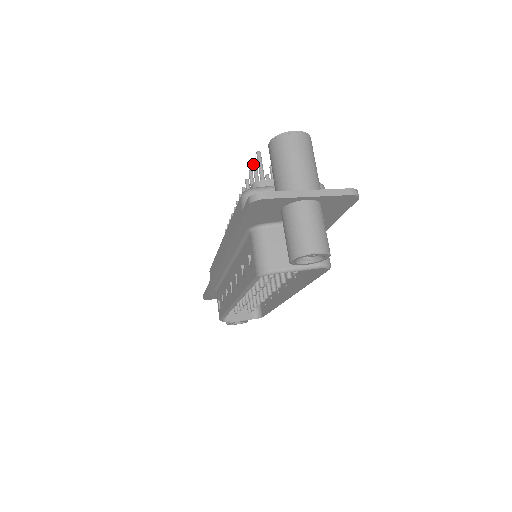
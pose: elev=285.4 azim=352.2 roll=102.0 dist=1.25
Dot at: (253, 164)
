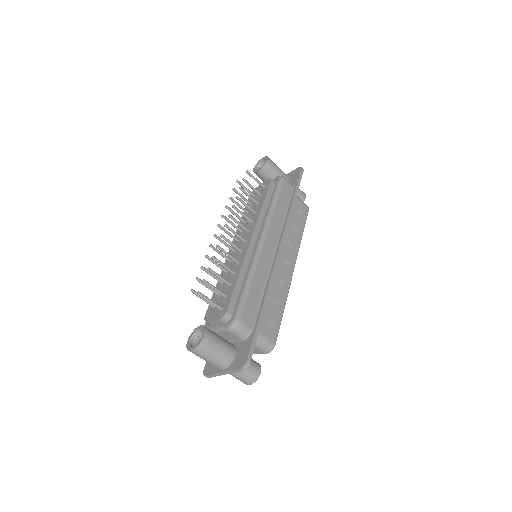
Dot at: occluded
